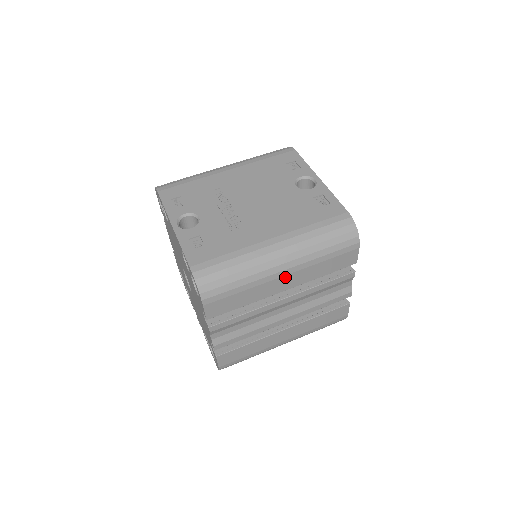
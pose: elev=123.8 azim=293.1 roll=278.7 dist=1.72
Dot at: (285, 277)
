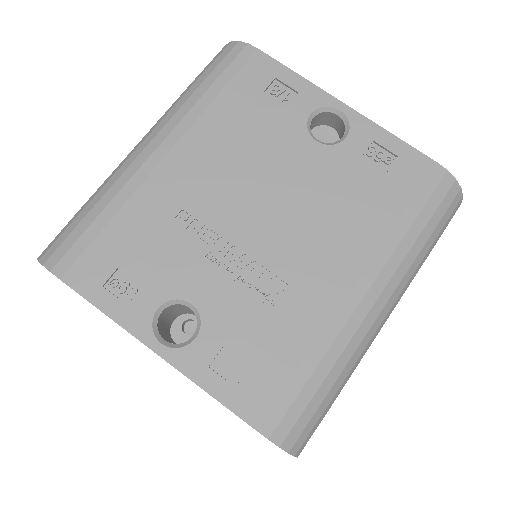
Dot at: occluded
